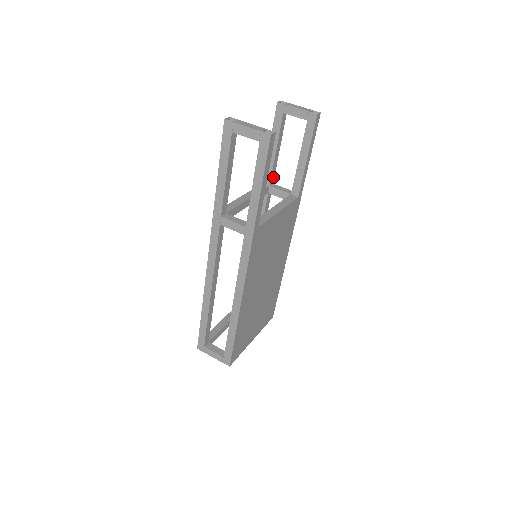
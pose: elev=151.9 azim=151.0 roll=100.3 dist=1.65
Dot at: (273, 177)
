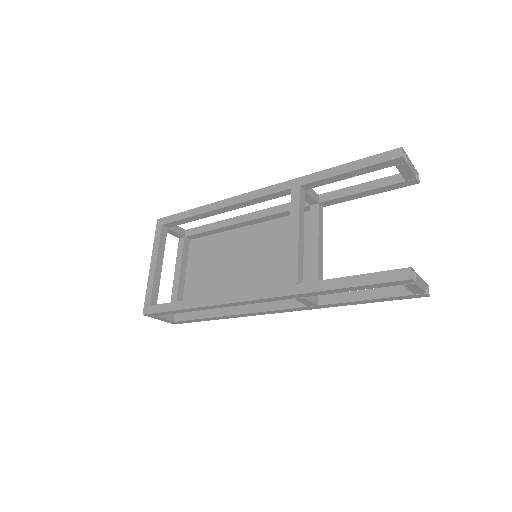
Dot at: occluded
